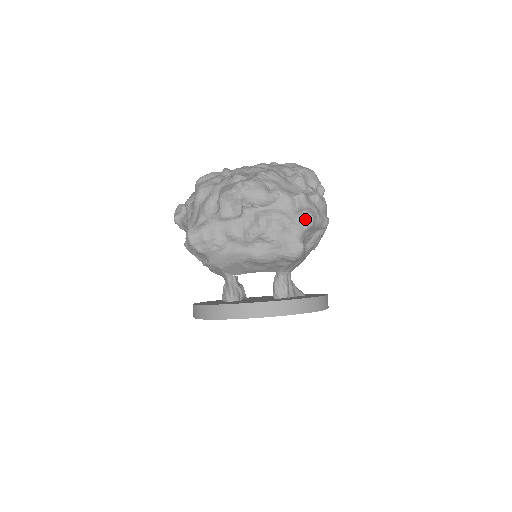
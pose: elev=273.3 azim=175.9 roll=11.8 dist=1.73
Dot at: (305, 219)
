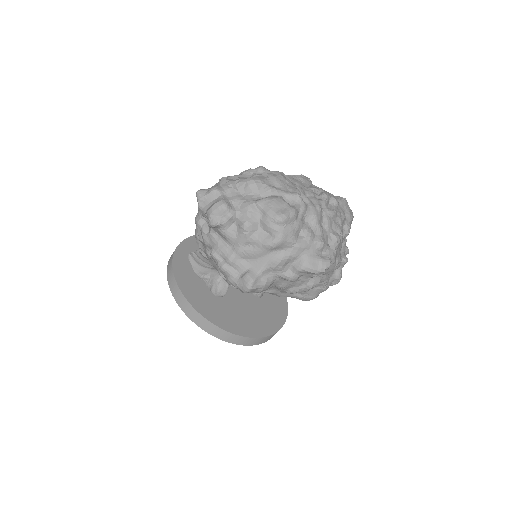
Dot at: (335, 282)
